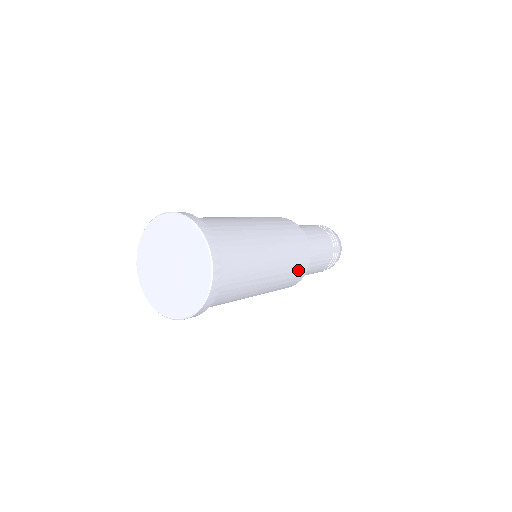
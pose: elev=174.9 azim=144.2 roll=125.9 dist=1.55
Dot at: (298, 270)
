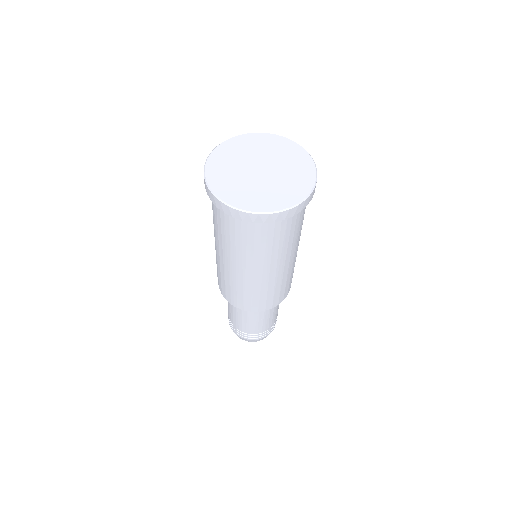
Dot at: (291, 279)
